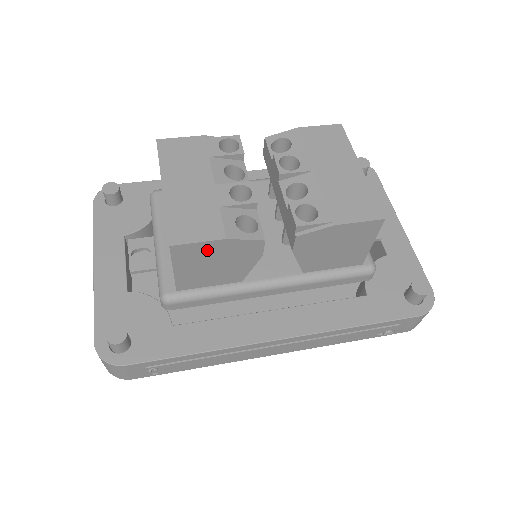
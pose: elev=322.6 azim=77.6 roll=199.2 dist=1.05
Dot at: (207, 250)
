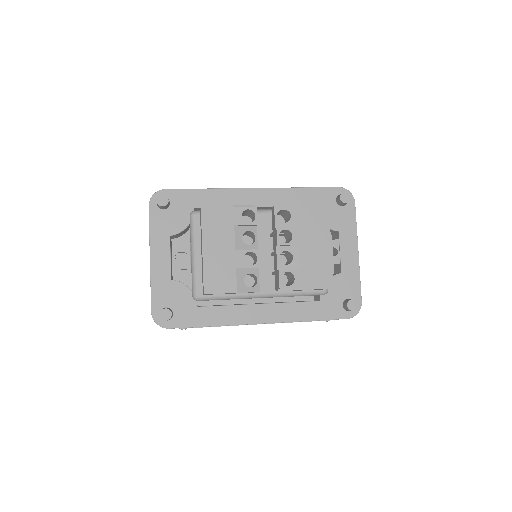
Dot at: occluded
